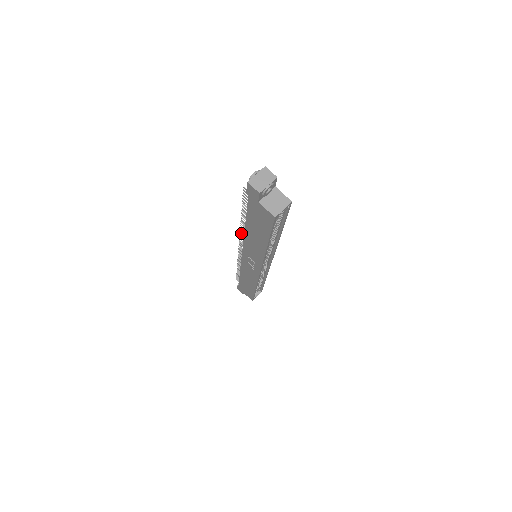
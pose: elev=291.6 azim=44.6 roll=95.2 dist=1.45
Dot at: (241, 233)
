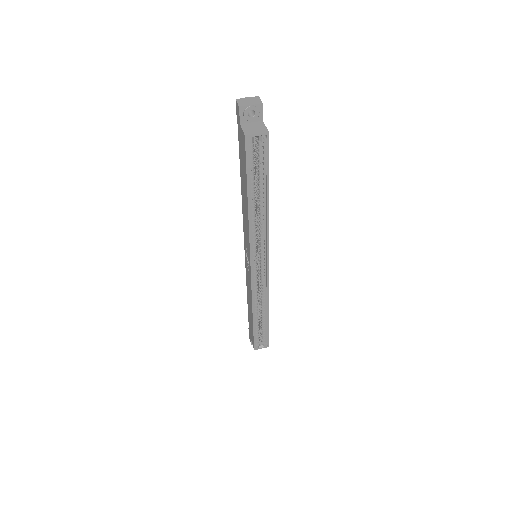
Dot at: occluded
